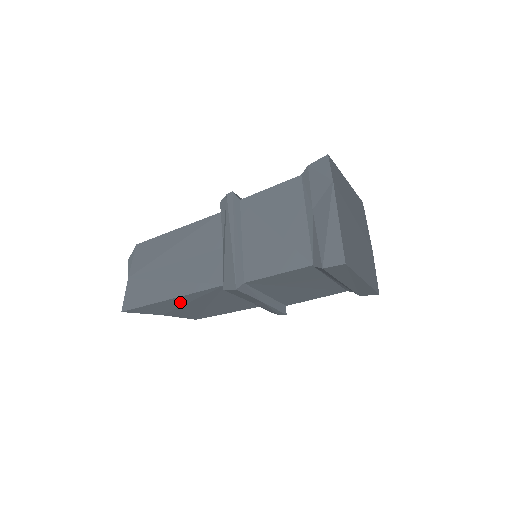
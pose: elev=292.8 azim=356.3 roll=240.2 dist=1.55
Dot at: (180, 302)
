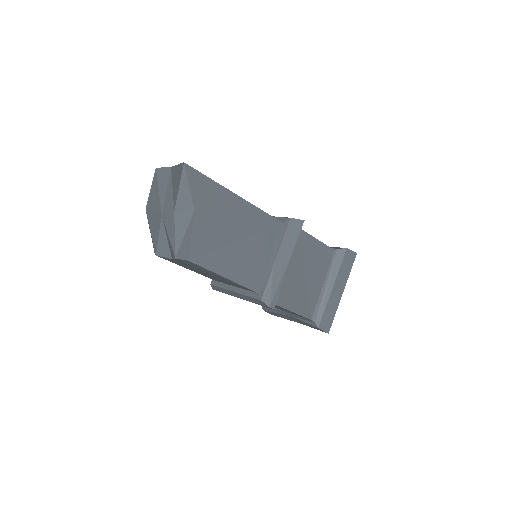
Dot at: (235, 209)
